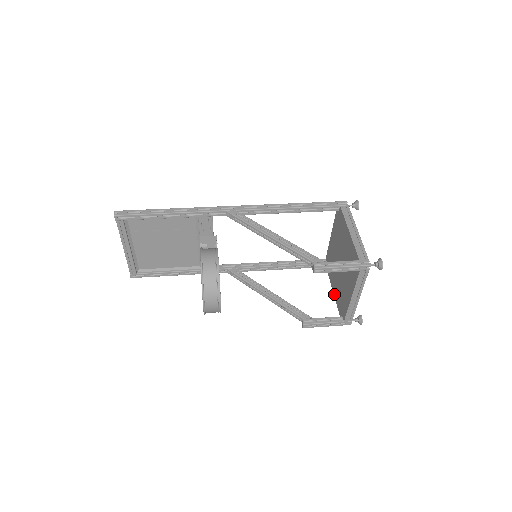
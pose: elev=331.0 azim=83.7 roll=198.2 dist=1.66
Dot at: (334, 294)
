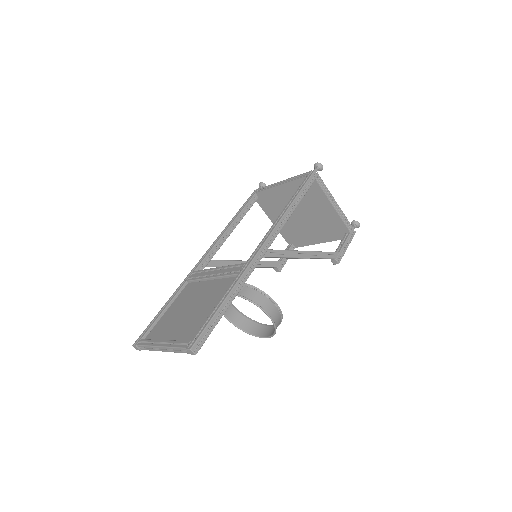
Dot at: occluded
